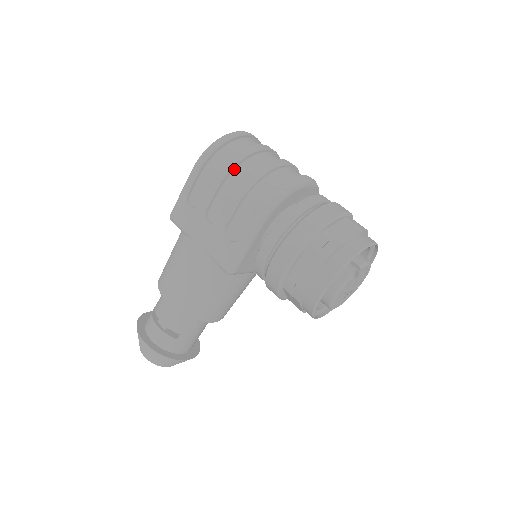
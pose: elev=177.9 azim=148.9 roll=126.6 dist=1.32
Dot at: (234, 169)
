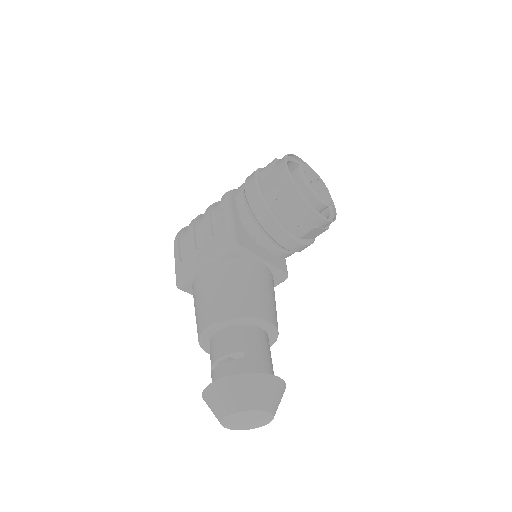
Dot at: (197, 219)
